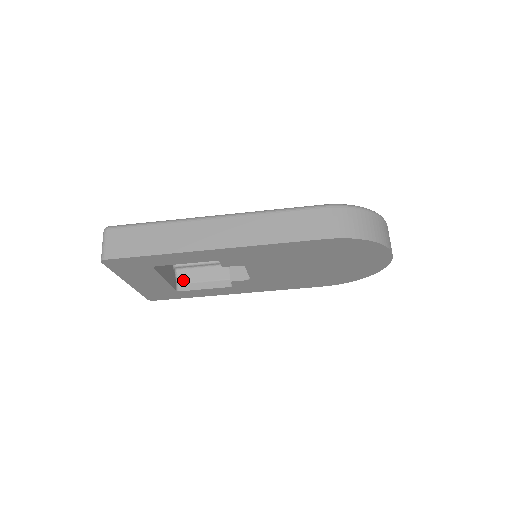
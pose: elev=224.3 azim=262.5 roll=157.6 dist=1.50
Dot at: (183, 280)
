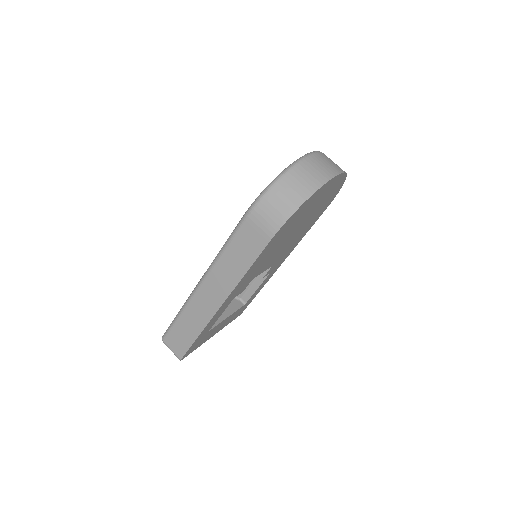
Dot at: (240, 295)
